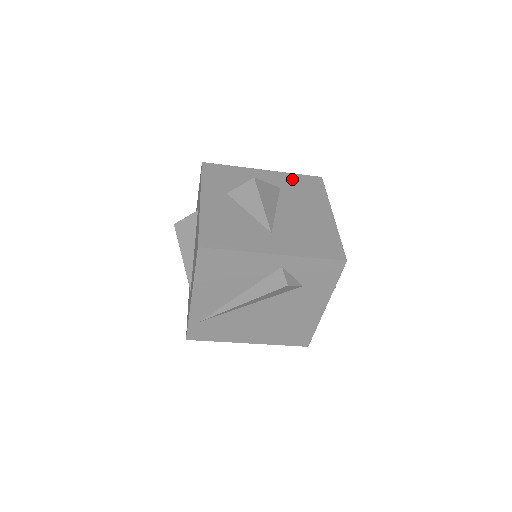
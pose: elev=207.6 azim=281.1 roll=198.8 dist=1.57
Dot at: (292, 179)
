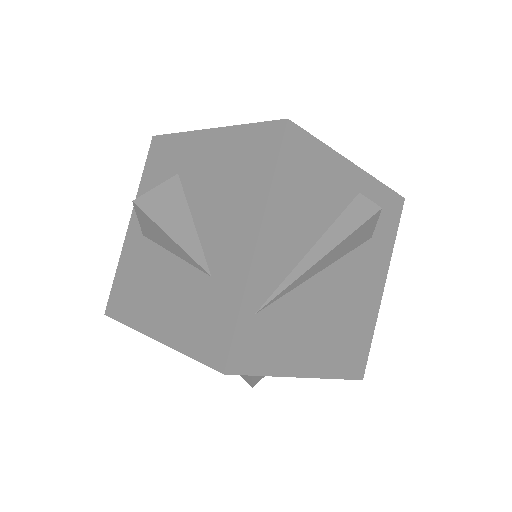
Dot at: occluded
